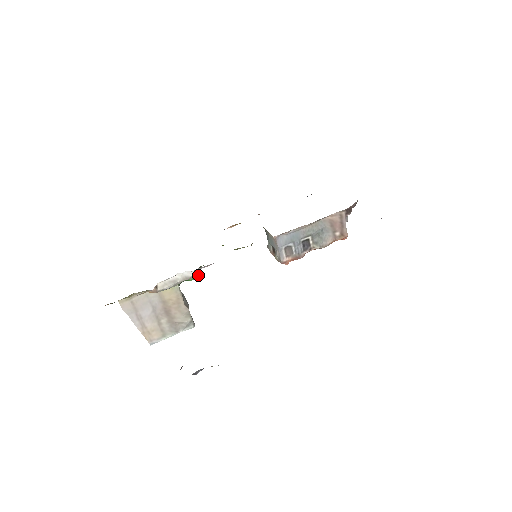
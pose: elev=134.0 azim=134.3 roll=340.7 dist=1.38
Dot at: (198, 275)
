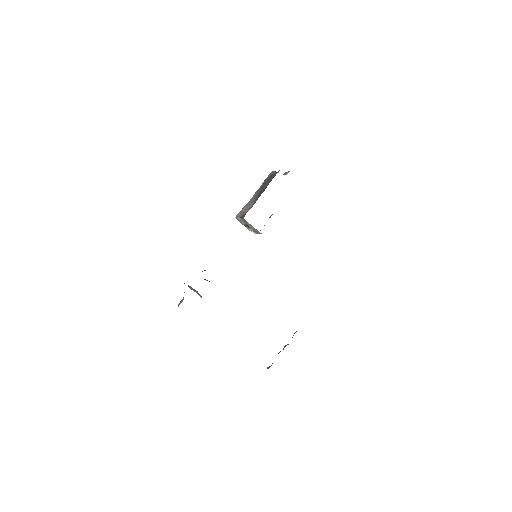
Dot at: occluded
